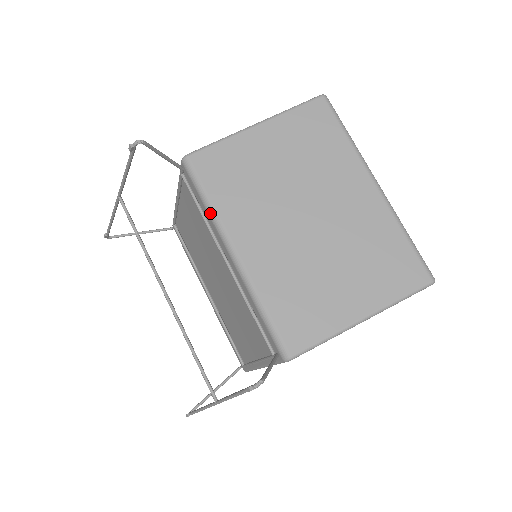
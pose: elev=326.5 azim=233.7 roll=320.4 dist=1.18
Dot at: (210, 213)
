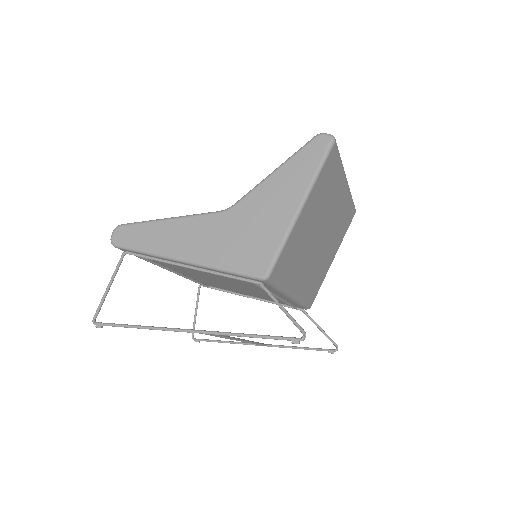
Dot at: (281, 291)
